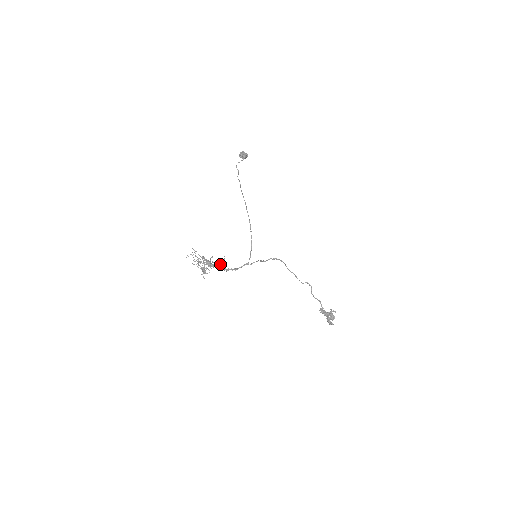
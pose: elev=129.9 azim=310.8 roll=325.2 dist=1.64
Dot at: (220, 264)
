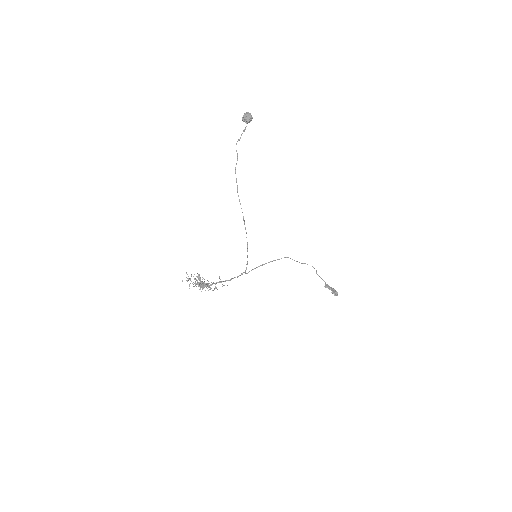
Dot at: (215, 284)
